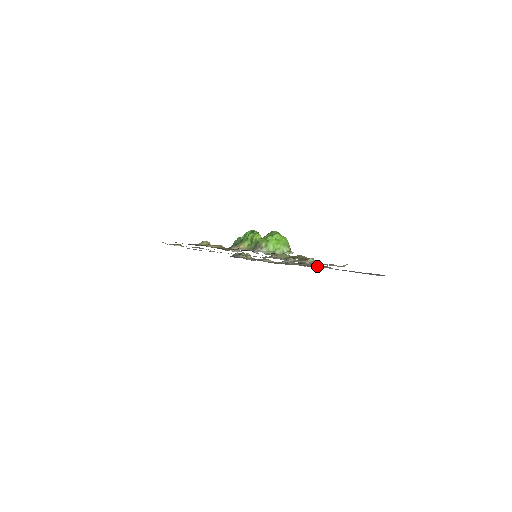
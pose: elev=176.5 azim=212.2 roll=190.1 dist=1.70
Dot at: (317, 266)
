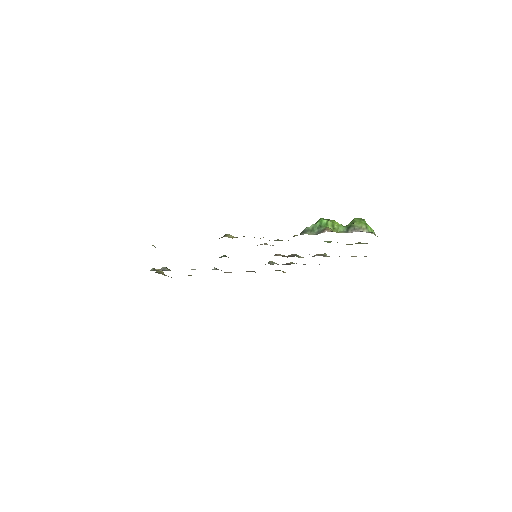
Dot at: occluded
